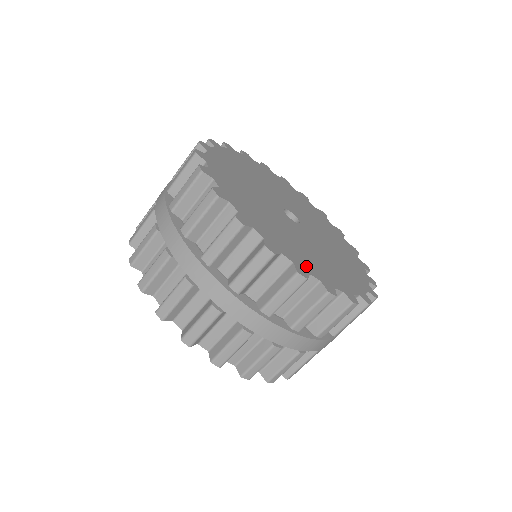
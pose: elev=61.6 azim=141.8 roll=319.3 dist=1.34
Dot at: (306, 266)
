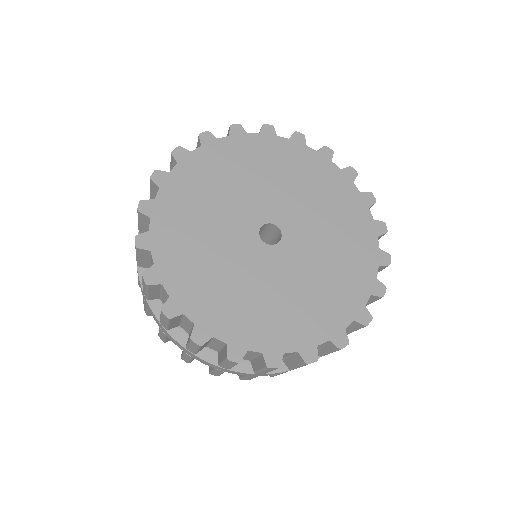
Dot at: (248, 337)
